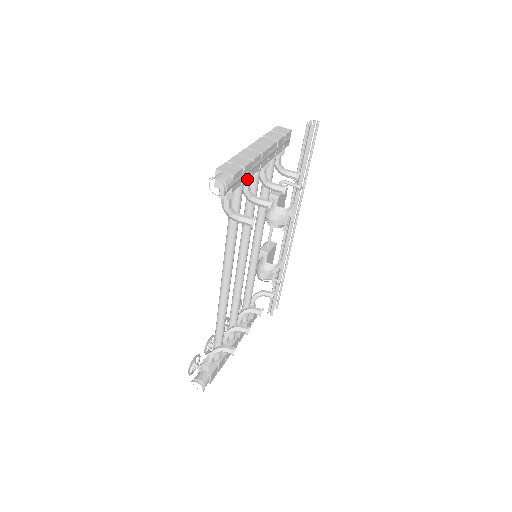
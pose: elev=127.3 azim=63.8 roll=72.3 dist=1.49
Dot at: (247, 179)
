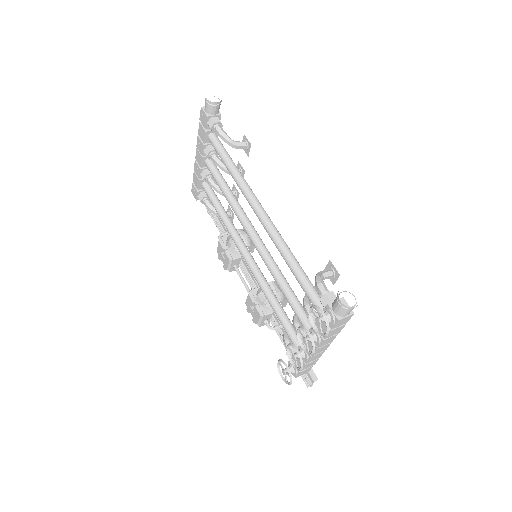
Dot at: (217, 136)
